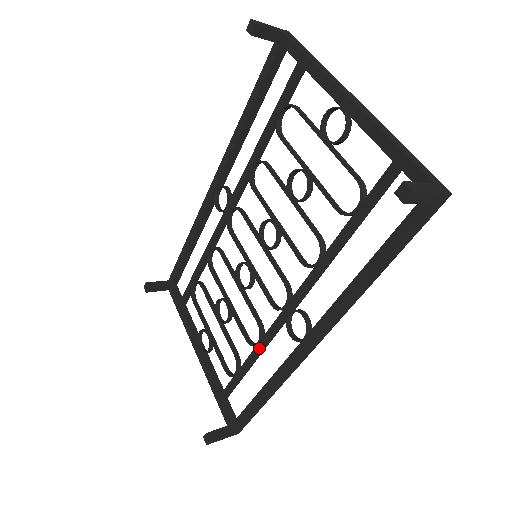
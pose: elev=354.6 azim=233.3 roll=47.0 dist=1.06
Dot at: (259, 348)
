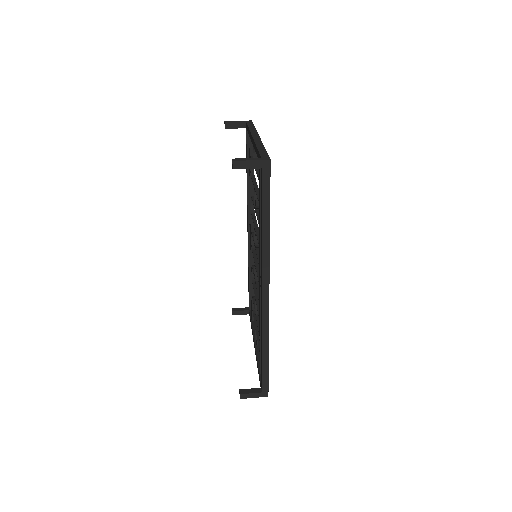
Dot at: (260, 316)
